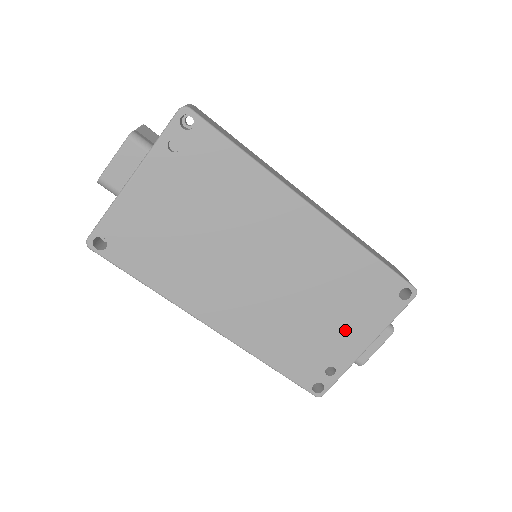
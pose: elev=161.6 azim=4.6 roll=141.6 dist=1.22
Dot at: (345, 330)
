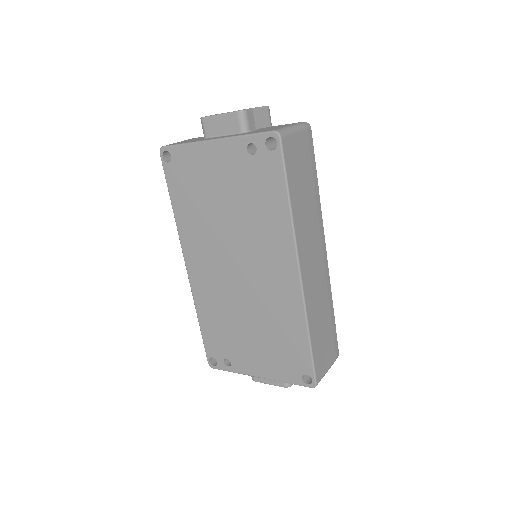
Dot at: (255, 354)
